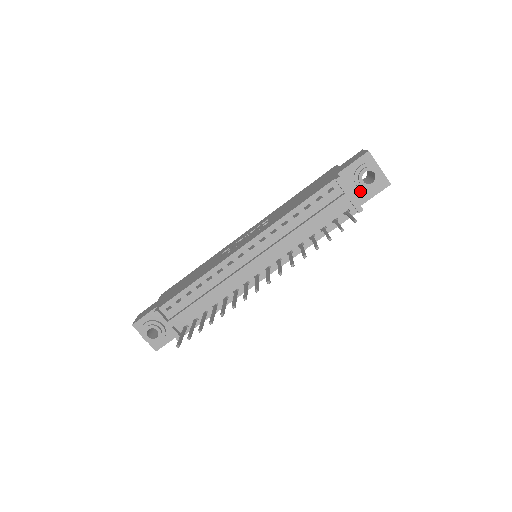
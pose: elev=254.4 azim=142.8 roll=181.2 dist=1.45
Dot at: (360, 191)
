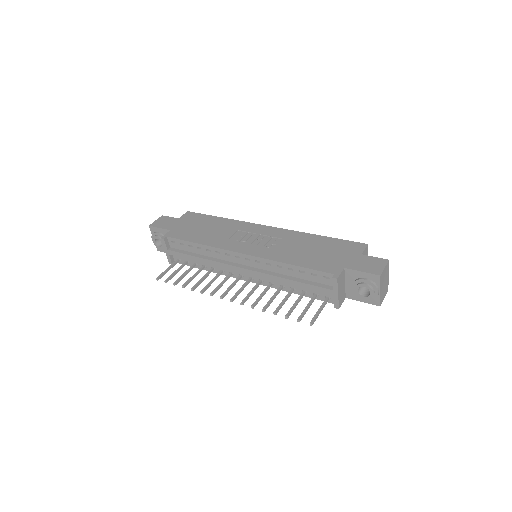
Dot at: (353, 291)
